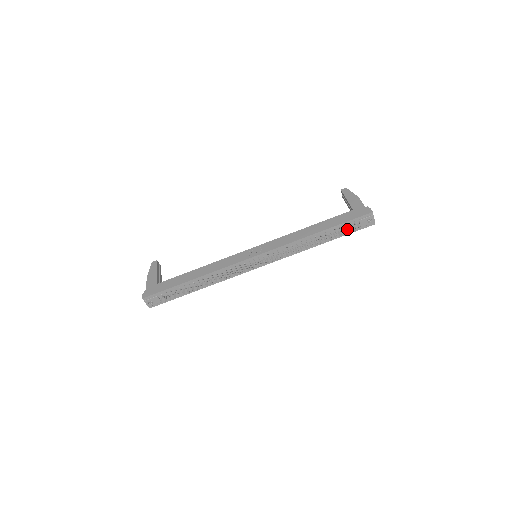
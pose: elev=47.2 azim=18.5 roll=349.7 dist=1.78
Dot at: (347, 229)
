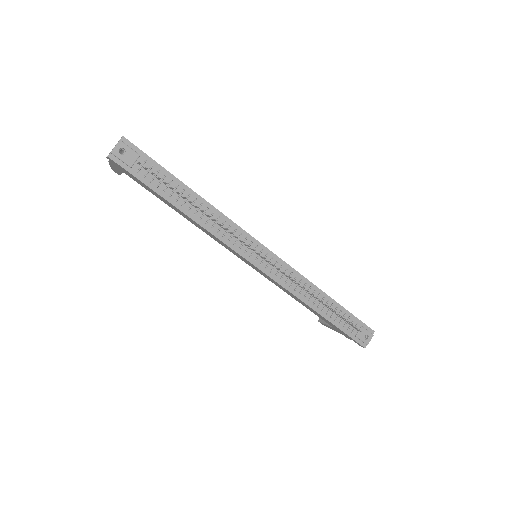
Dot at: (347, 324)
